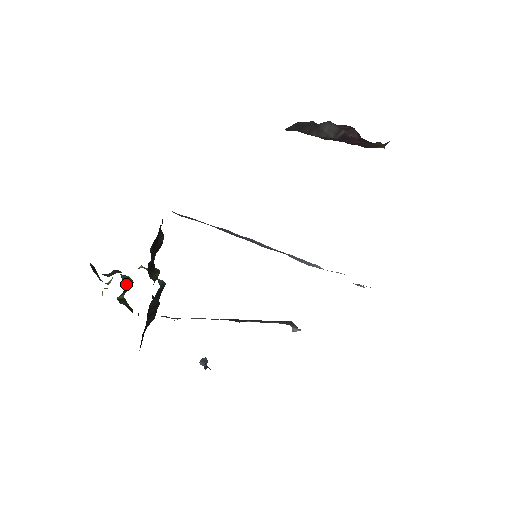
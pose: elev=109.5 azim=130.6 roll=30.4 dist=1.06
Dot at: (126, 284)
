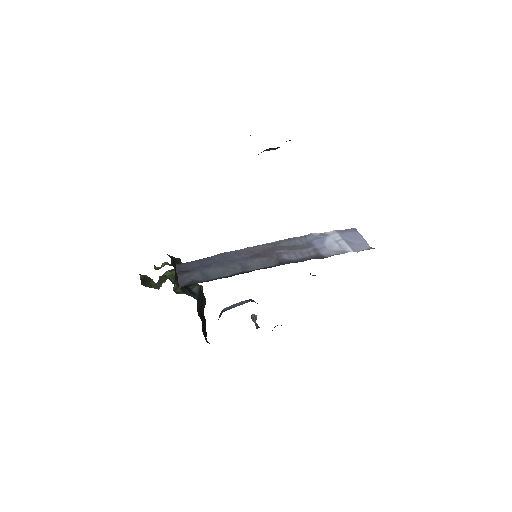
Dot at: (173, 278)
